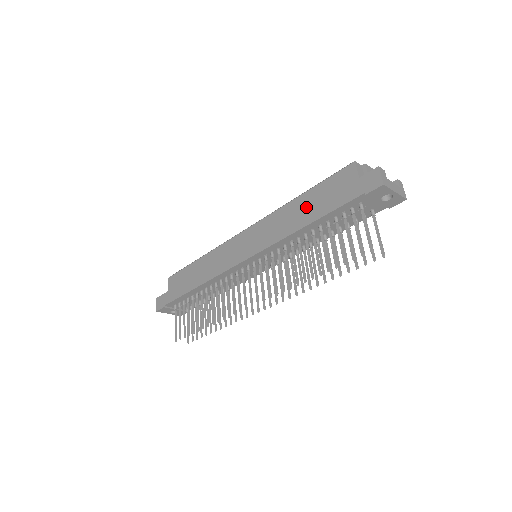
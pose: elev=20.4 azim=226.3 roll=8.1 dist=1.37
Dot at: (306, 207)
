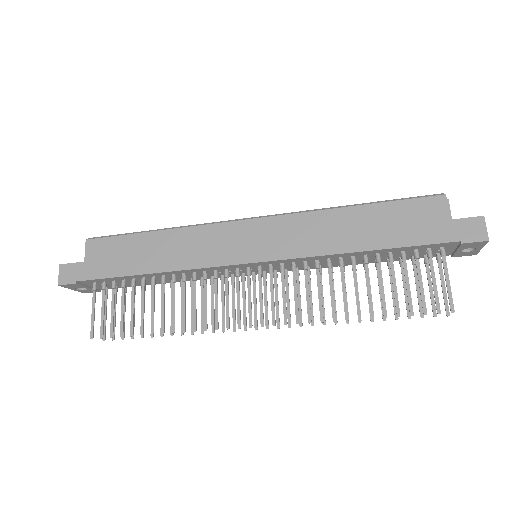
Dot at: (364, 225)
